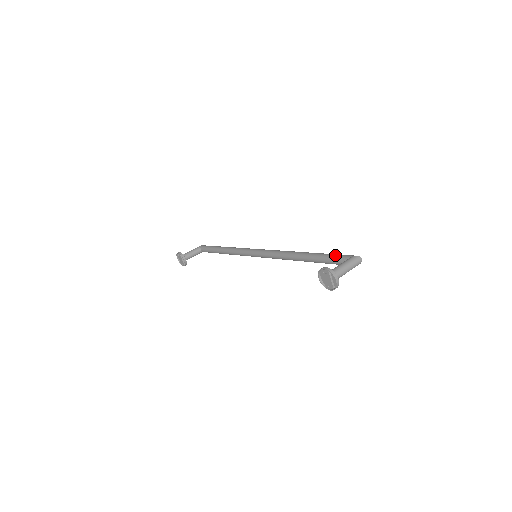
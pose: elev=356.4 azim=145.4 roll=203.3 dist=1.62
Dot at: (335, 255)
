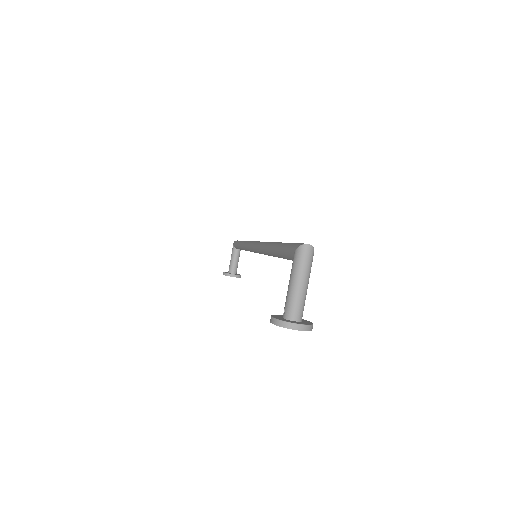
Dot at: (284, 252)
